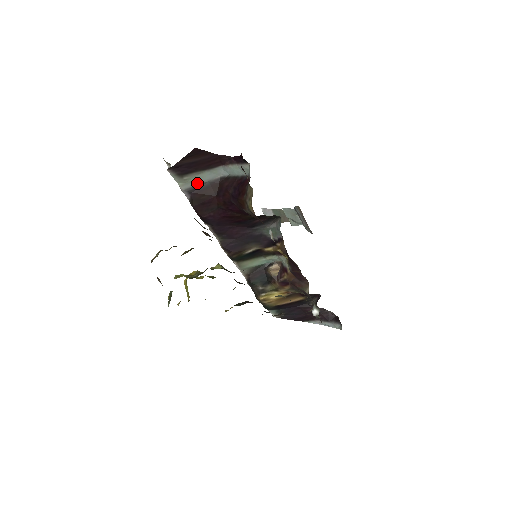
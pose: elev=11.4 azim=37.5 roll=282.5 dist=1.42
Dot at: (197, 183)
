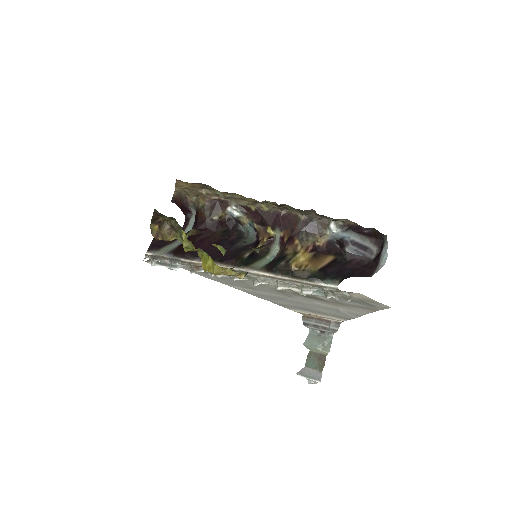
Dot at: (173, 249)
